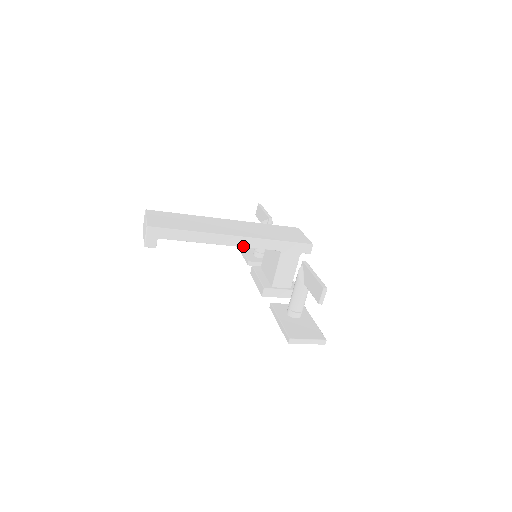
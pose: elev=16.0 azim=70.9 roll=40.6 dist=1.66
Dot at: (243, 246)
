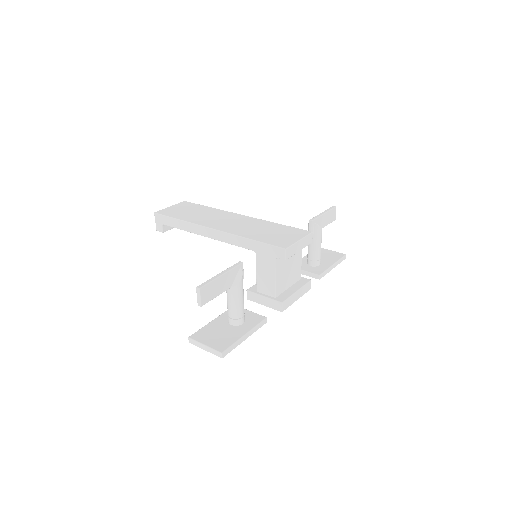
Dot at: (221, 240)
